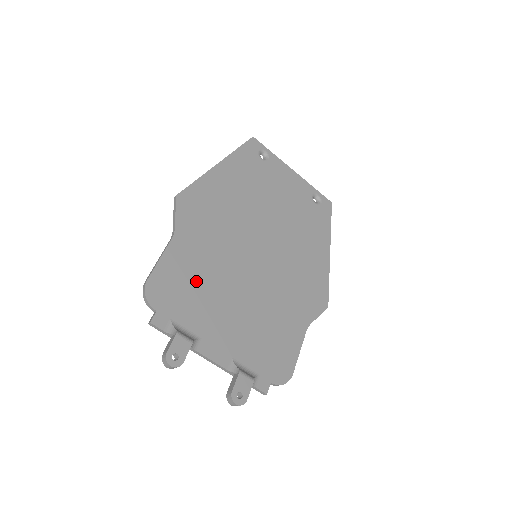
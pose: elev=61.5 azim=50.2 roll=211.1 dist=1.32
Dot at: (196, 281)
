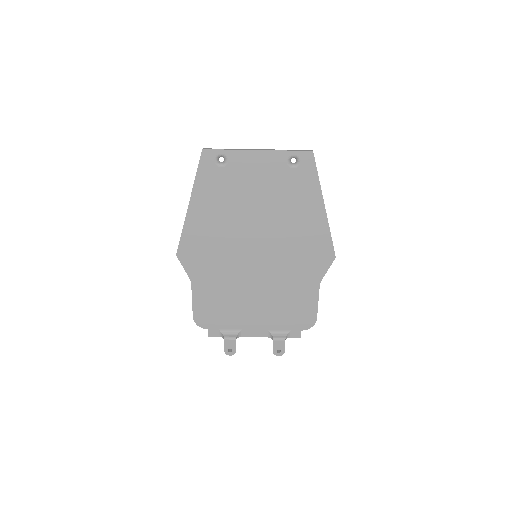
Dot at: (221, 301)
